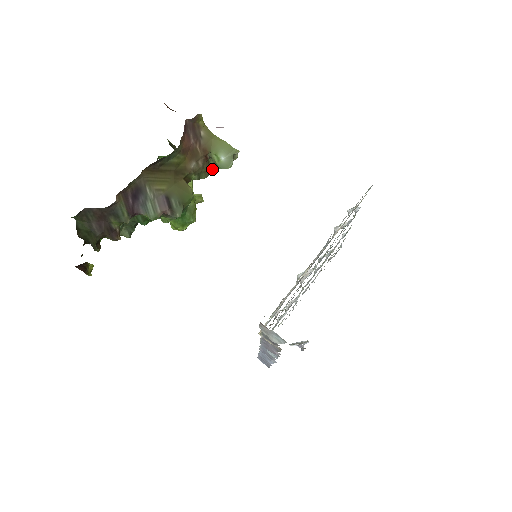
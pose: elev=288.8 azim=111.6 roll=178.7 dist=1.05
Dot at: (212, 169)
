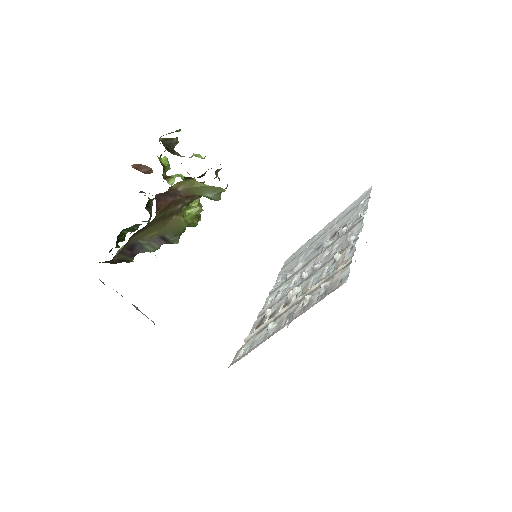
Dot at: occluded
